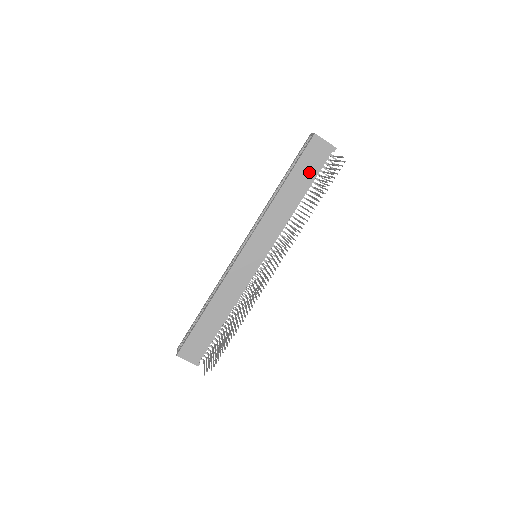
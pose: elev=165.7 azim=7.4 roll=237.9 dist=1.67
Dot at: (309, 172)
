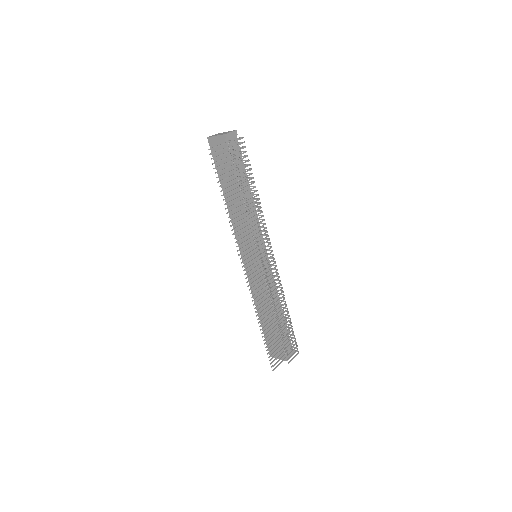
Dot at: (227, 169)
